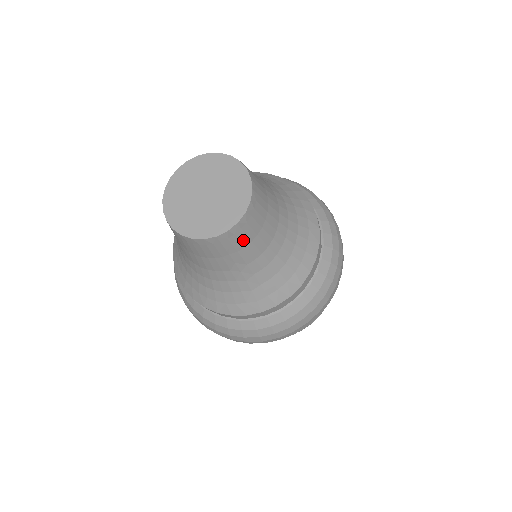
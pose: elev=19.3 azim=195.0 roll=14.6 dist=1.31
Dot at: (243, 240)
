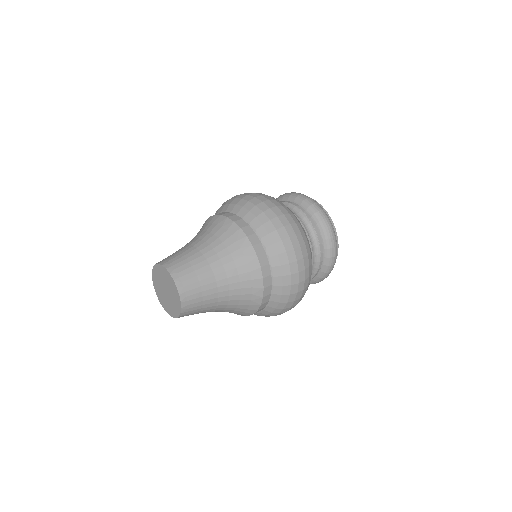
Dot at: occluded
